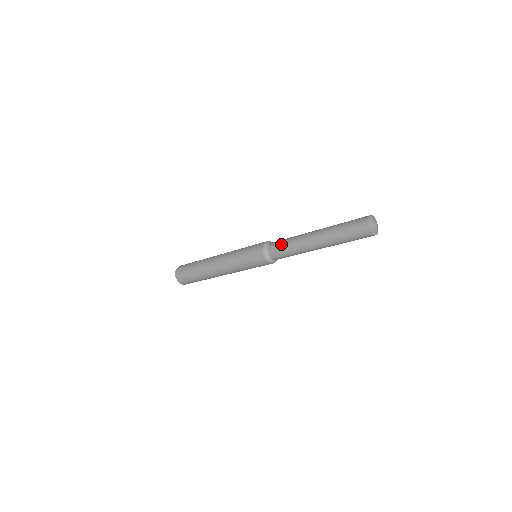
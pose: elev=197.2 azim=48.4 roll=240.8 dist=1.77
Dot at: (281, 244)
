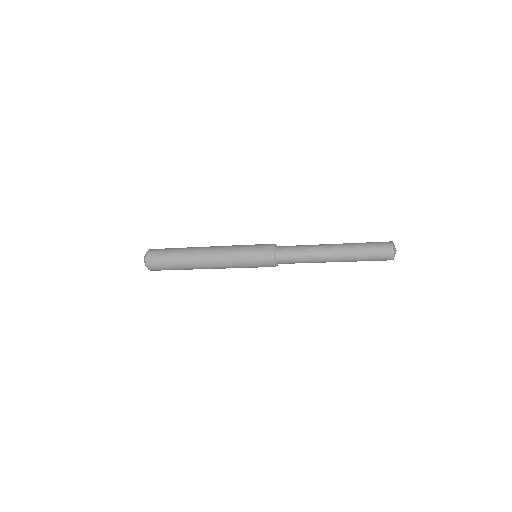
Dot at: (294, 258)
